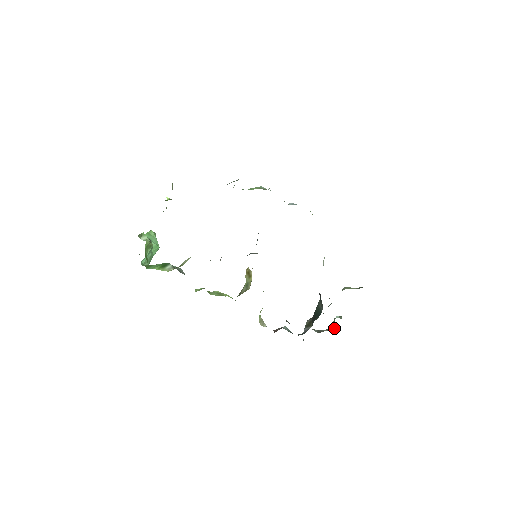
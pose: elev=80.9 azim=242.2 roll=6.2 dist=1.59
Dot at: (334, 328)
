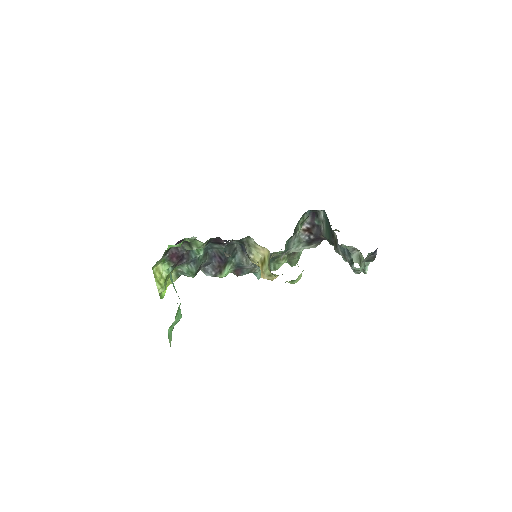
Dot at: (363, 259)
